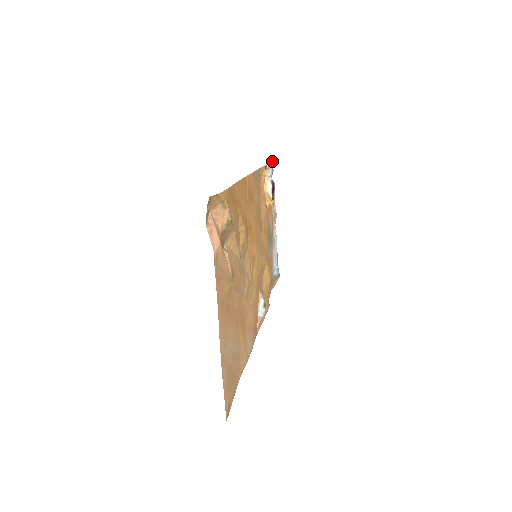
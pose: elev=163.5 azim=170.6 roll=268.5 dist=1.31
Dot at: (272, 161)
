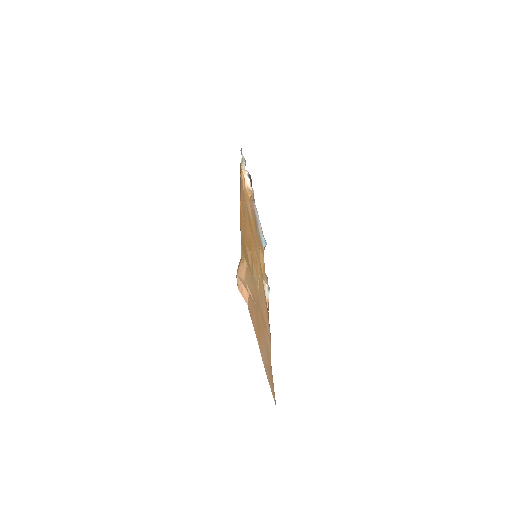
Dot at: (241, 149)
